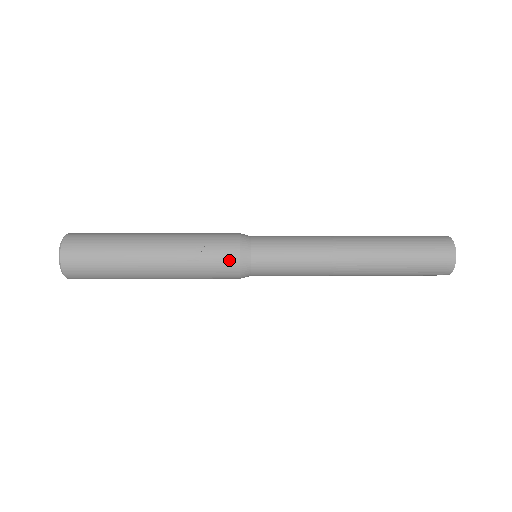
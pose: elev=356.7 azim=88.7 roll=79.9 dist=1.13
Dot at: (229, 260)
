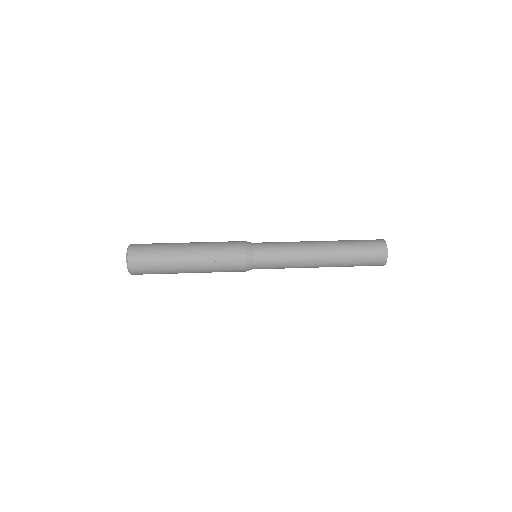
Dot at: (239, 266)
